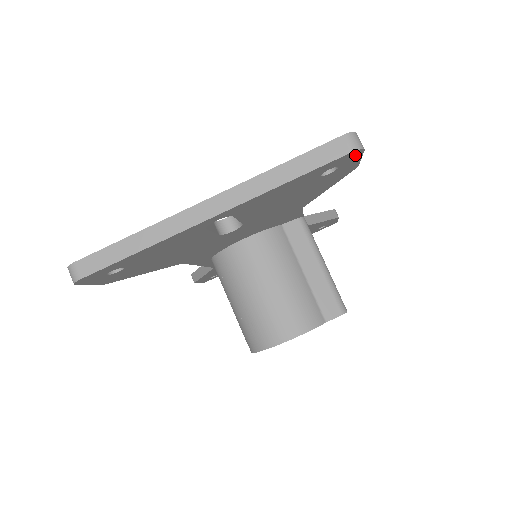
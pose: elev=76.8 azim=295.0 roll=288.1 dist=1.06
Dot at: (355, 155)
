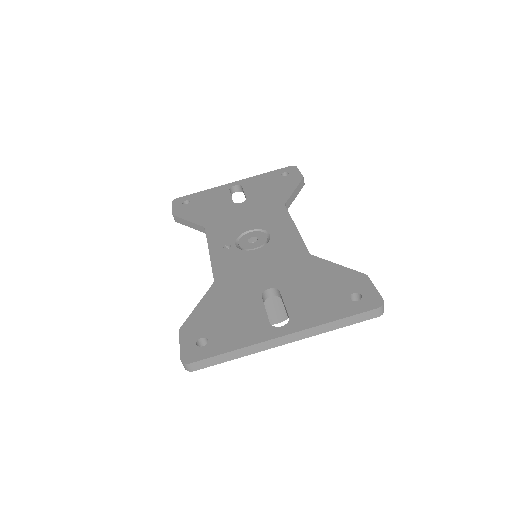
Dot at: occluded
